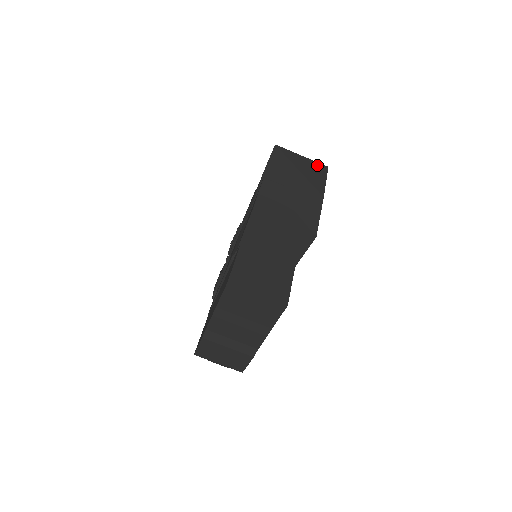
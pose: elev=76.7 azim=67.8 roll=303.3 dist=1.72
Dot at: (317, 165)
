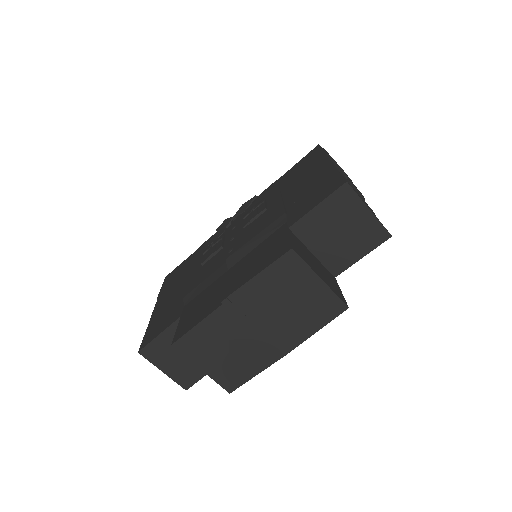
Dot at: (331, 302)
